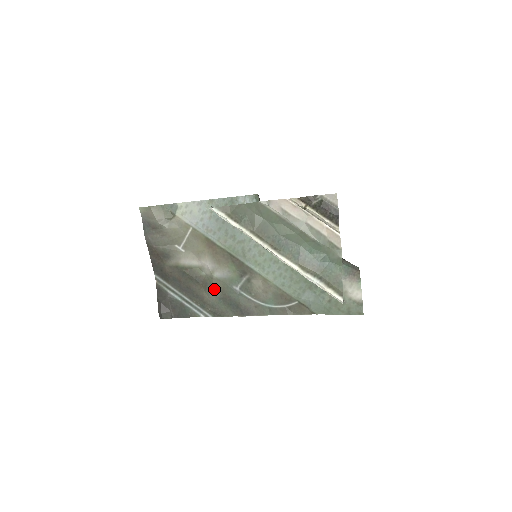
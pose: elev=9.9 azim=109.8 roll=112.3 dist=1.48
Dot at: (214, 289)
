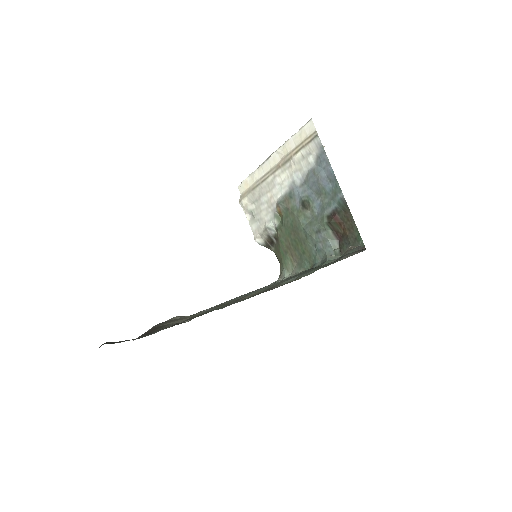
Dot at: occluded
